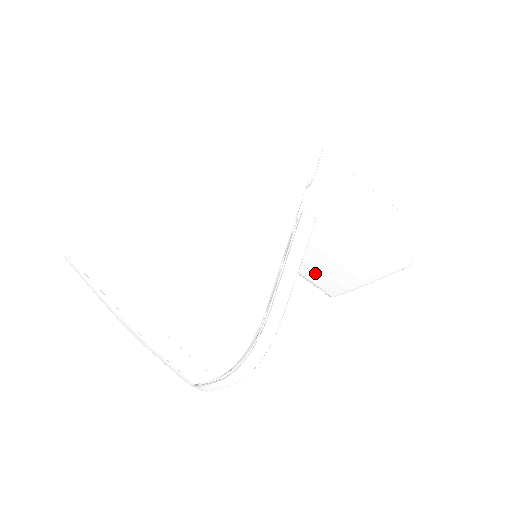
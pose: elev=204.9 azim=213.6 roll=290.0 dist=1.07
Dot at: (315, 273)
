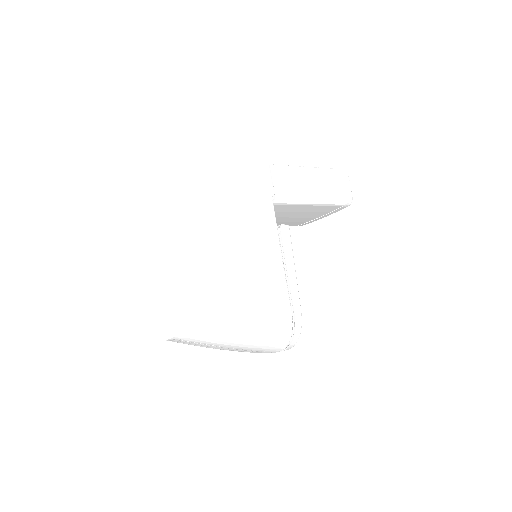
Dot at: (286, 223)
